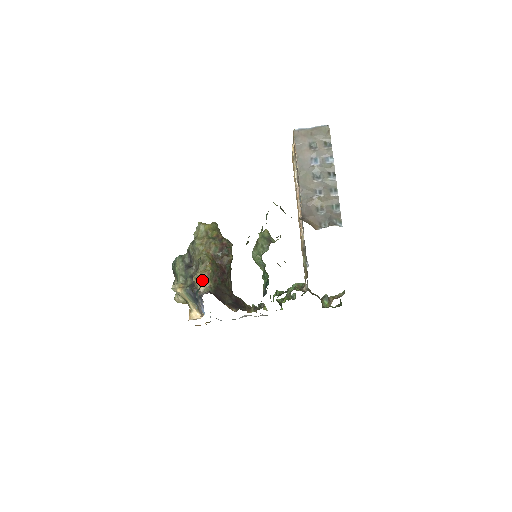
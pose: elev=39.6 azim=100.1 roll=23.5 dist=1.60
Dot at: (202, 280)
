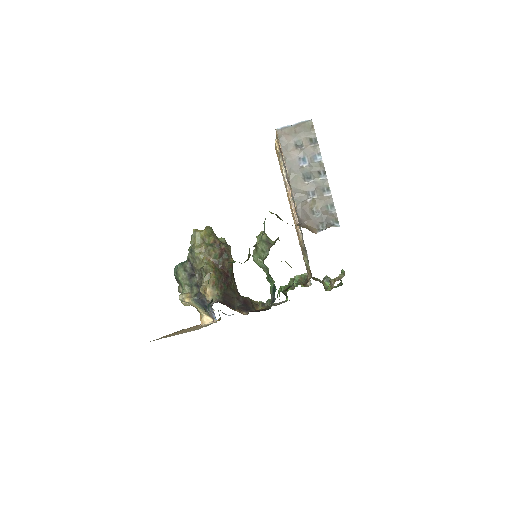
Dot at: (209, 290)
